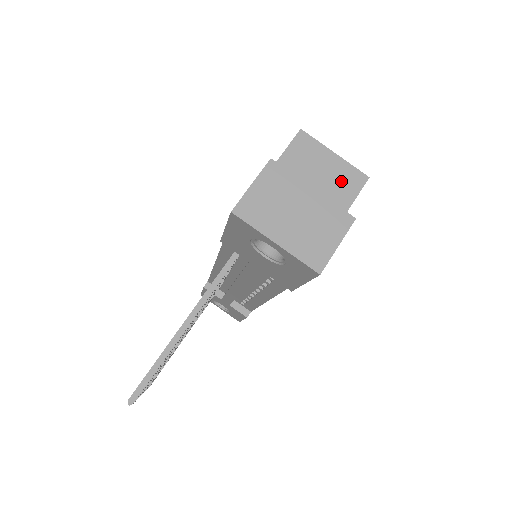
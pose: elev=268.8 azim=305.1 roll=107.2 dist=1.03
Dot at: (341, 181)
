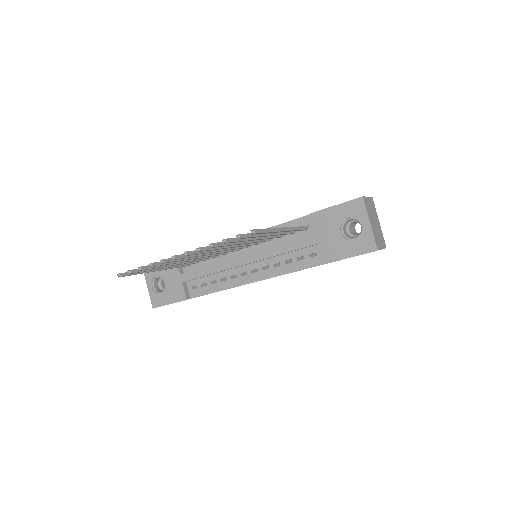
Dot at: occluded
